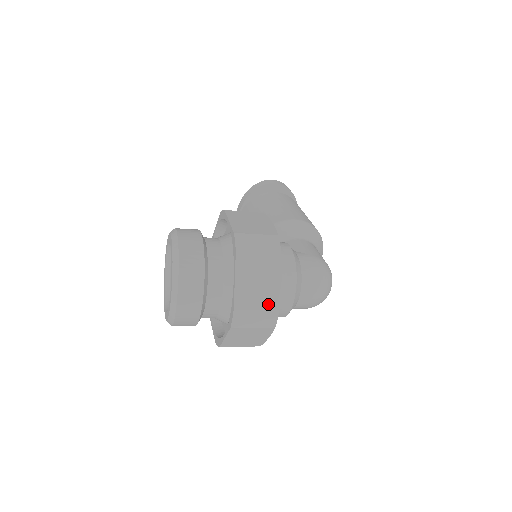
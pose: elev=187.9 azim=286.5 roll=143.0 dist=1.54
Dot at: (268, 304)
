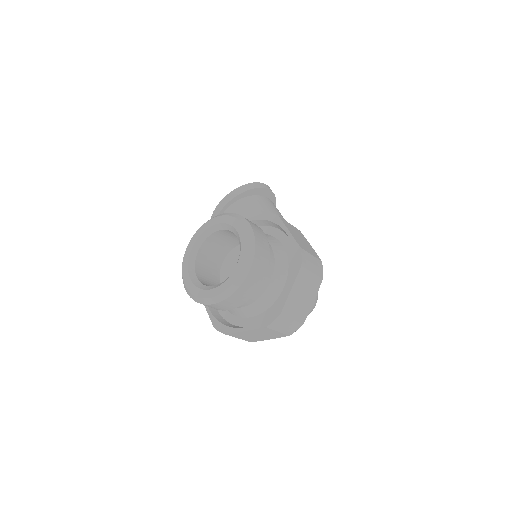
Dot at: (300, 317)
